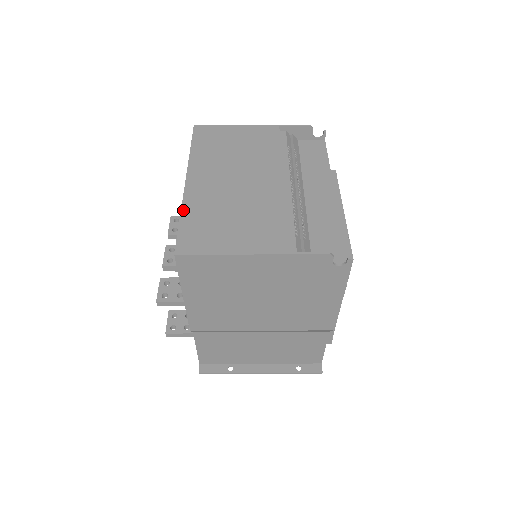
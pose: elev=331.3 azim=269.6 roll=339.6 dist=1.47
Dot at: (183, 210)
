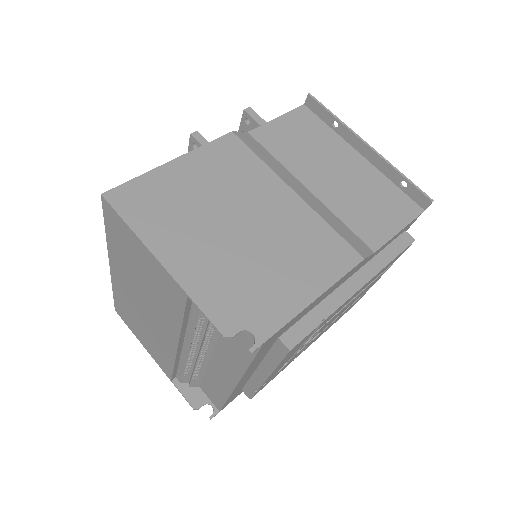
Dot at: (113, 288)
